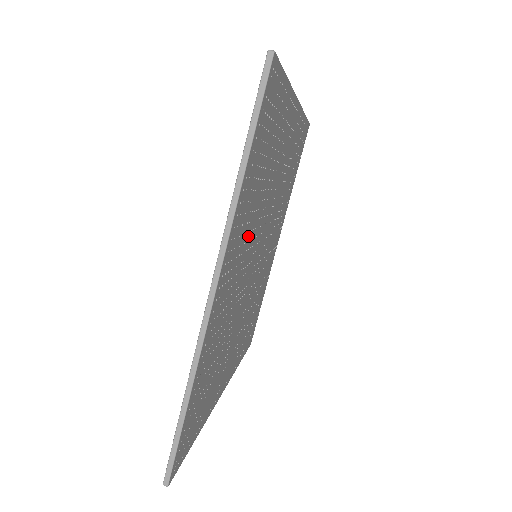
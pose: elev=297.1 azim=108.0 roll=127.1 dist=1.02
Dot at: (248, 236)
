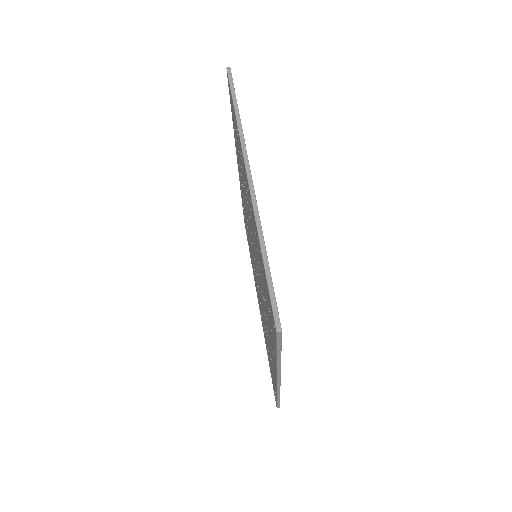
Dot at: occluded
